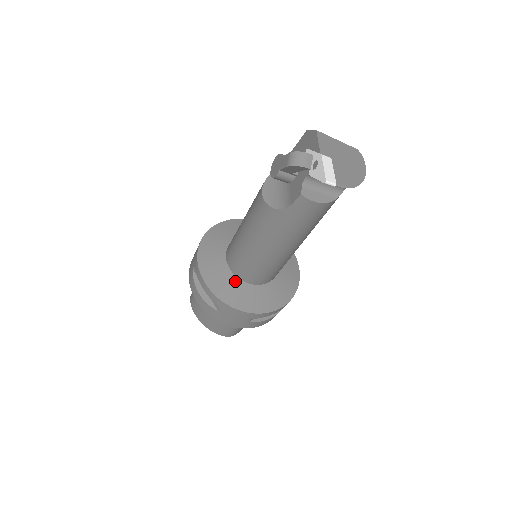
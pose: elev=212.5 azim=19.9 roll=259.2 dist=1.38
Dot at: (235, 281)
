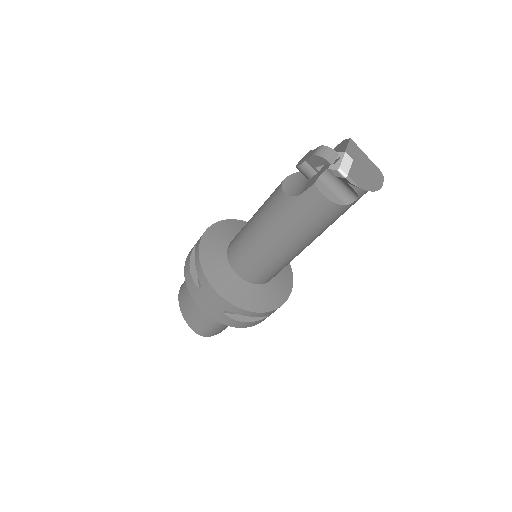
Dot at: (227, 267)
